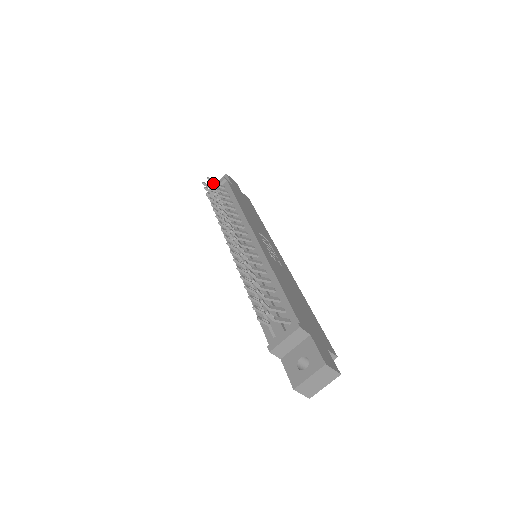
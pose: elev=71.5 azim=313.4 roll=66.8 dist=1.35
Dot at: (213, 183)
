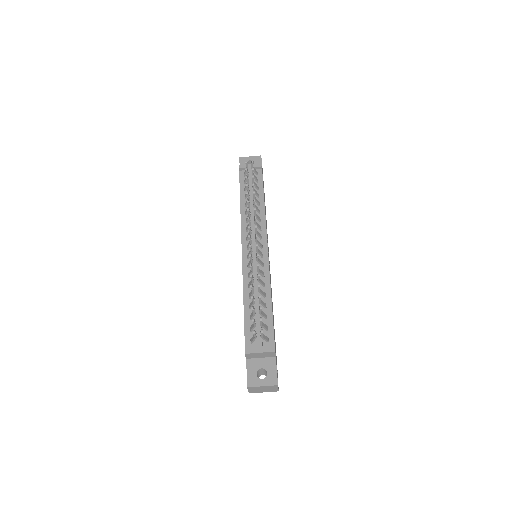
Dot at: (253, 167)
